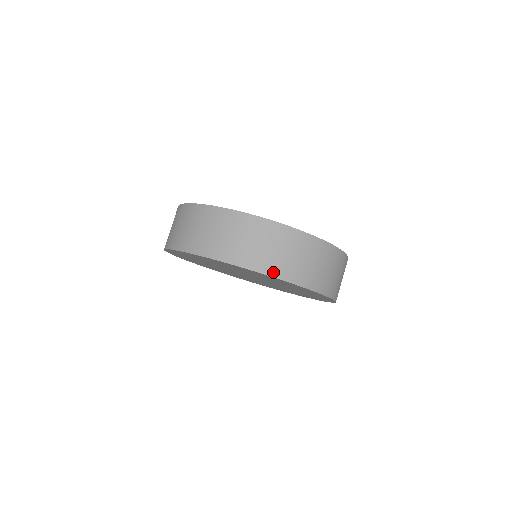
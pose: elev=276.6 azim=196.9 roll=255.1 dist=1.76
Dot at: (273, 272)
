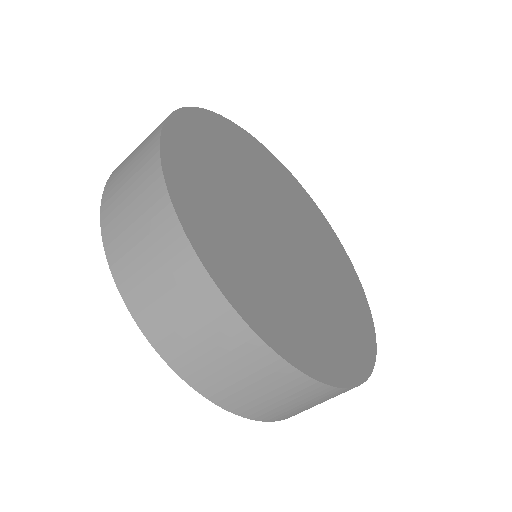
Dot at: (169, 355)
